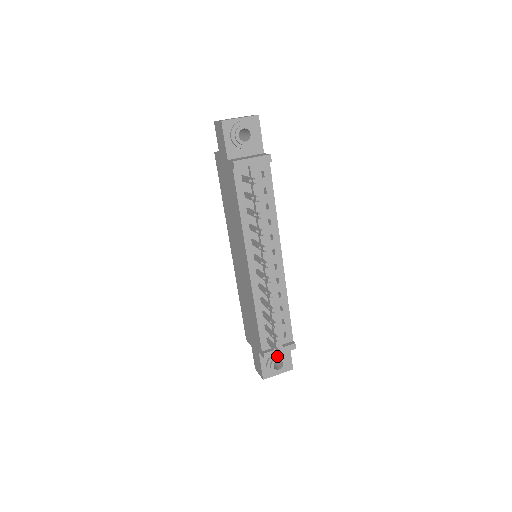
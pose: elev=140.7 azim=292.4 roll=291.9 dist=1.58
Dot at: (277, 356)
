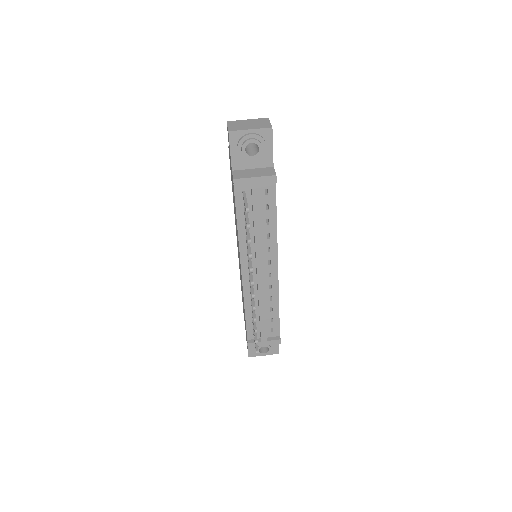
Dot at: occluded
